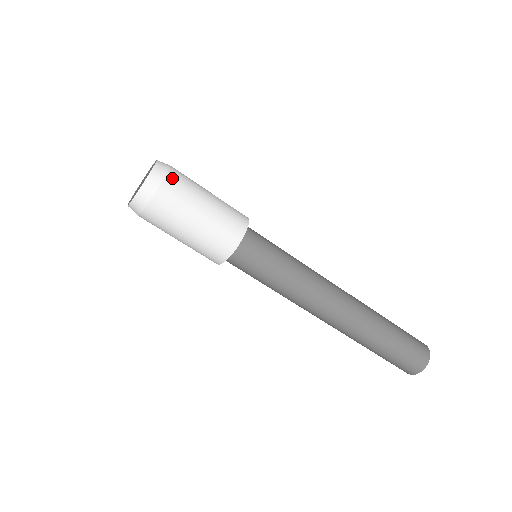
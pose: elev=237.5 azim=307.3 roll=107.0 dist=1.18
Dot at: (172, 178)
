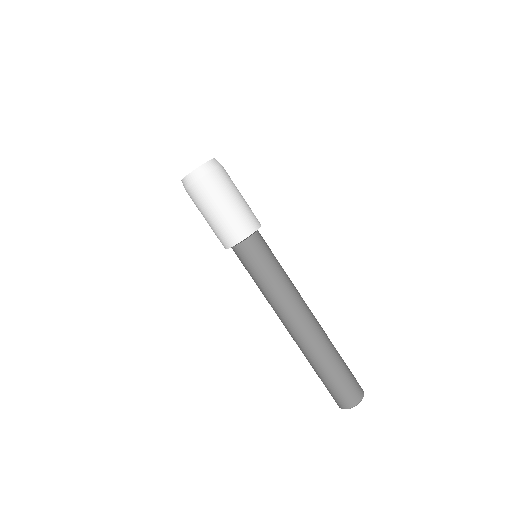
Dot at: (223, 170)
